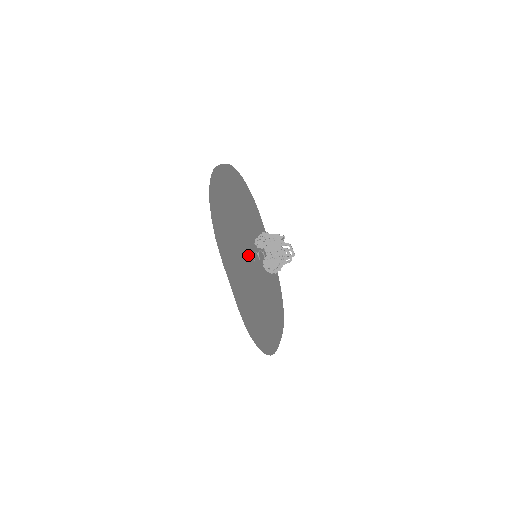
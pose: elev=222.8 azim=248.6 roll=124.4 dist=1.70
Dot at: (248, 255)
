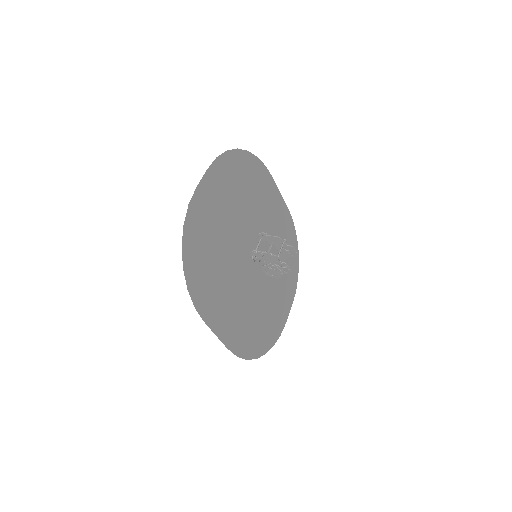
Dot at: (246, 261)
